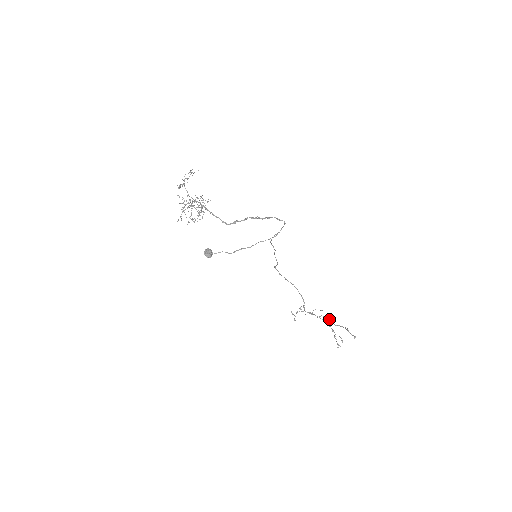
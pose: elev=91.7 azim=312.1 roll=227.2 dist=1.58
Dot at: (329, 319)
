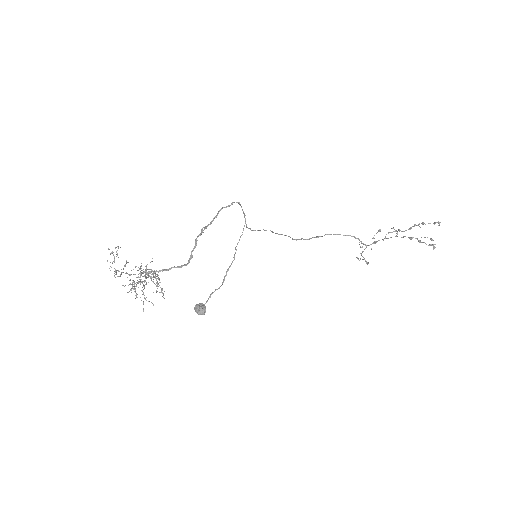
Dot at: (396, 231)
